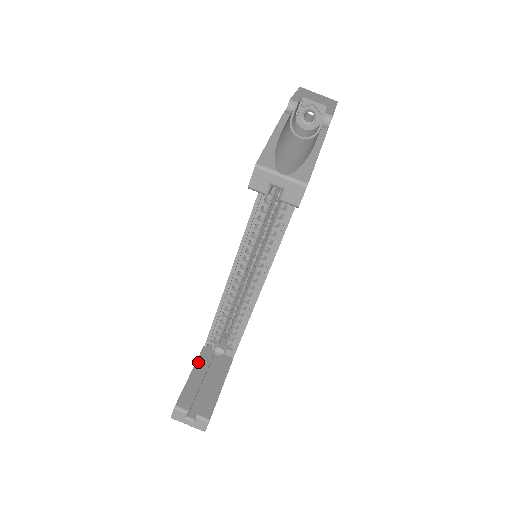
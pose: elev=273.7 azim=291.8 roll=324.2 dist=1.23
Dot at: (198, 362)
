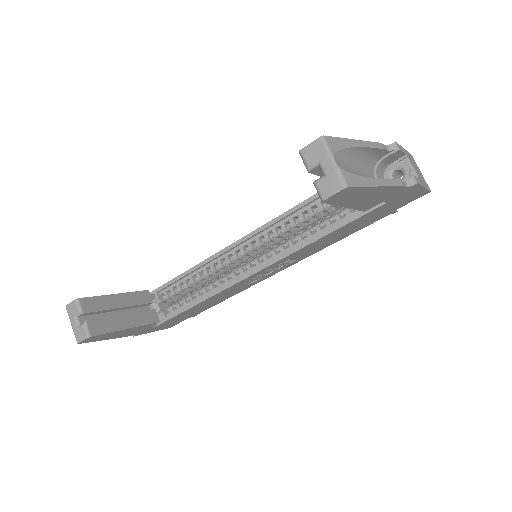
Dot at: (131, 294)
